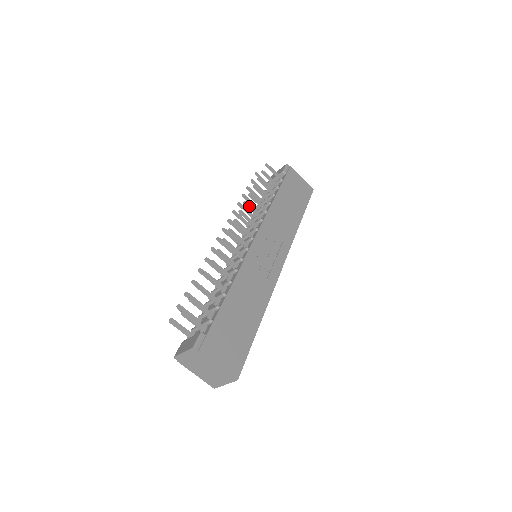
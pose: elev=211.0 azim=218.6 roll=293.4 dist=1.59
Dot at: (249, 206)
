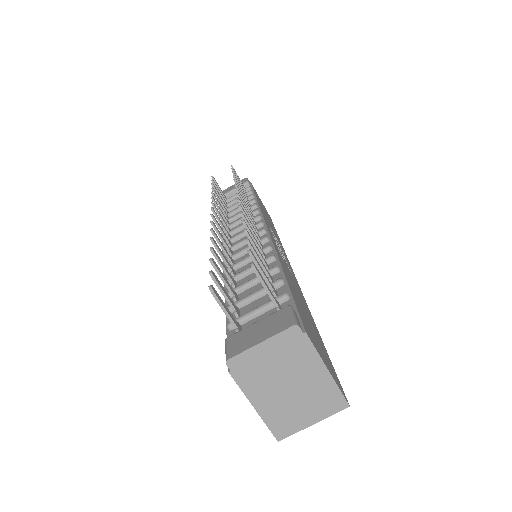
Dot at: (240, 191)
